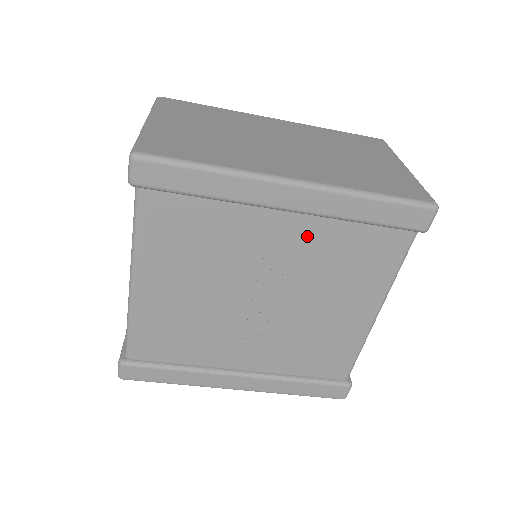
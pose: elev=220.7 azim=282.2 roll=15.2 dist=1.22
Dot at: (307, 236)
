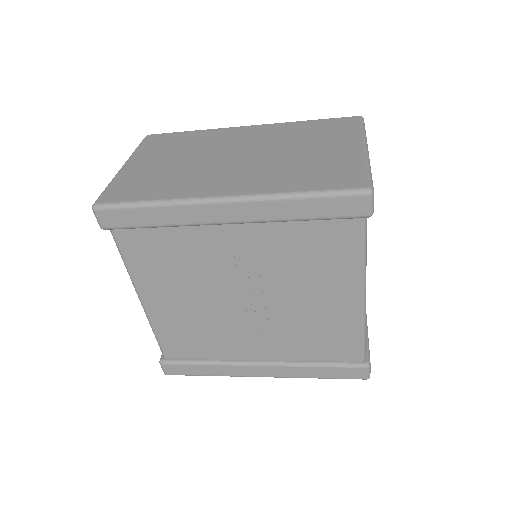
Dot at: (260, 241)
